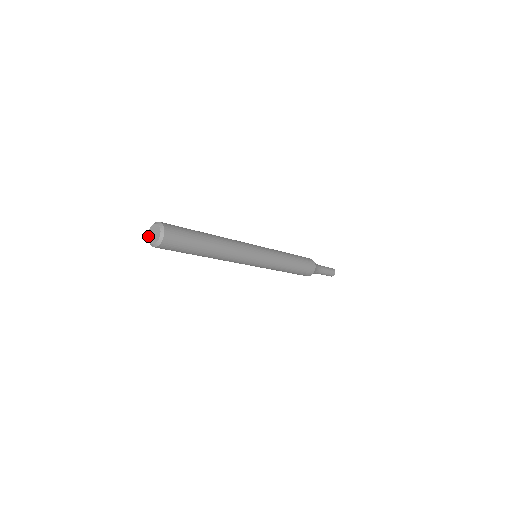
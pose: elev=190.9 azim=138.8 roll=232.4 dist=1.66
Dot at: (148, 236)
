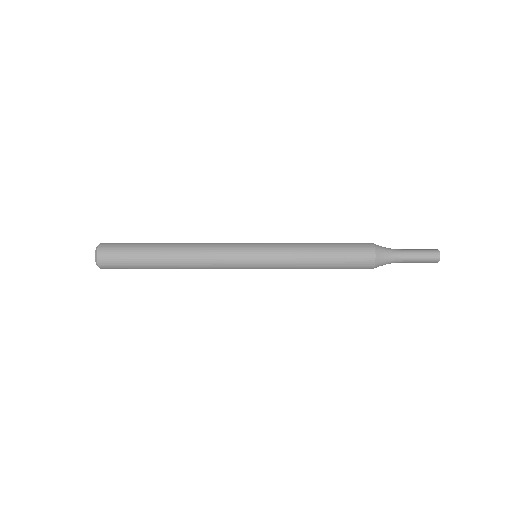
Dot at: occluded
